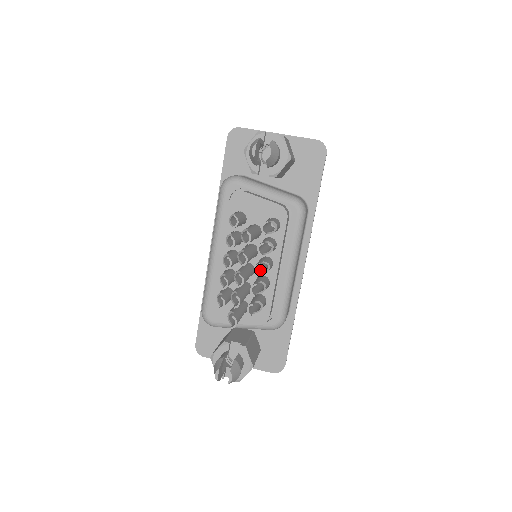
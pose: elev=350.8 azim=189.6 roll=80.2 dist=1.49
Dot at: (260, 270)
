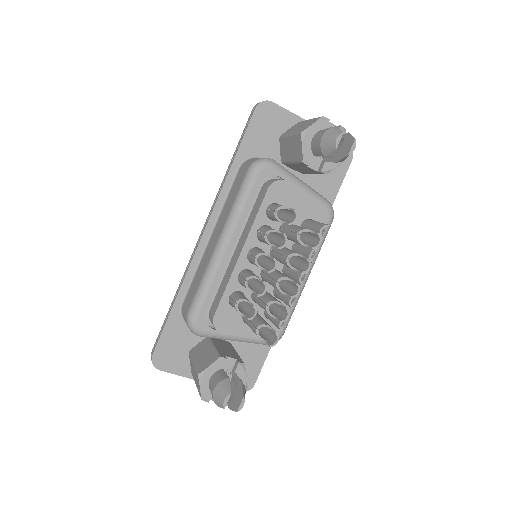
Dot at: occluded
